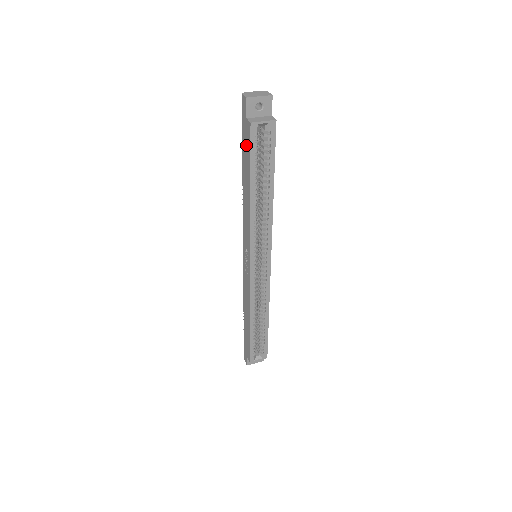
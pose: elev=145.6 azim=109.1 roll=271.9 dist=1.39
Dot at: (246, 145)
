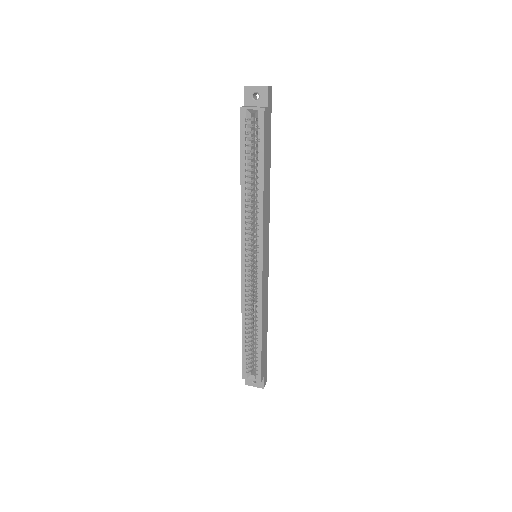
Dot at: occluded
